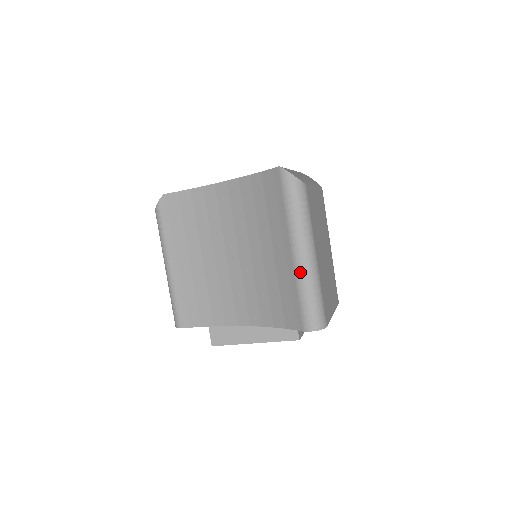
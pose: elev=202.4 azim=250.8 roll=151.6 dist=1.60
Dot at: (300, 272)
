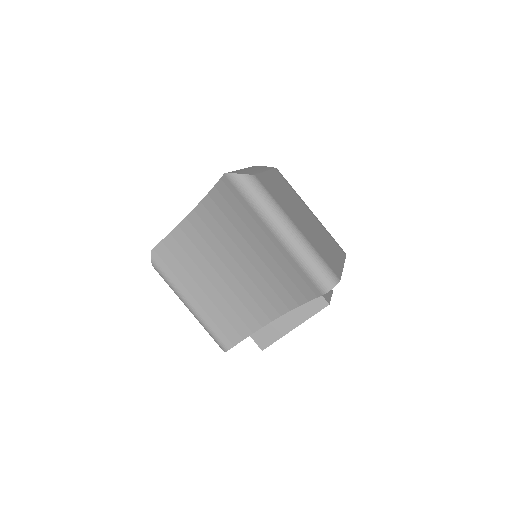
Dot at: (291, 248)
